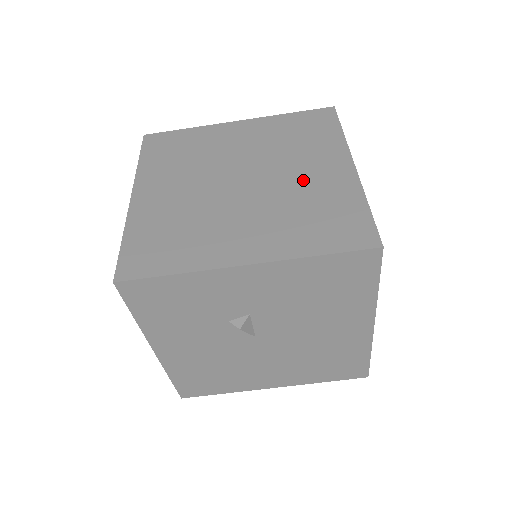
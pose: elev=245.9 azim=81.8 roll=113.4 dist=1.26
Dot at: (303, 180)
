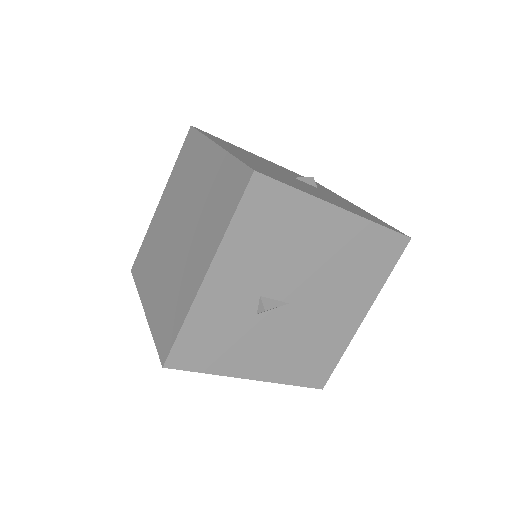
Dot at: (201, 189)
